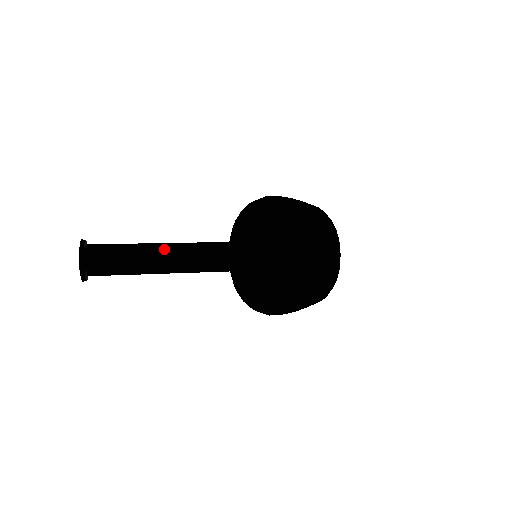
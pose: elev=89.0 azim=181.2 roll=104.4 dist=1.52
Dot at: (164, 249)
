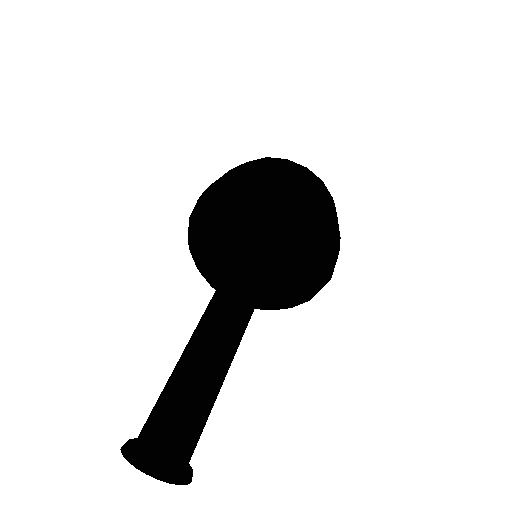
Dot at: (205, 335)
